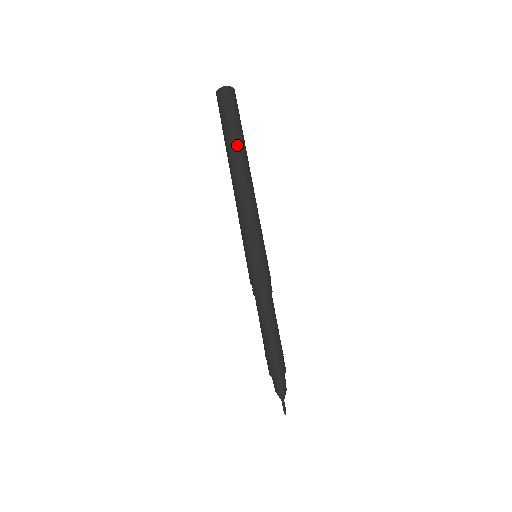
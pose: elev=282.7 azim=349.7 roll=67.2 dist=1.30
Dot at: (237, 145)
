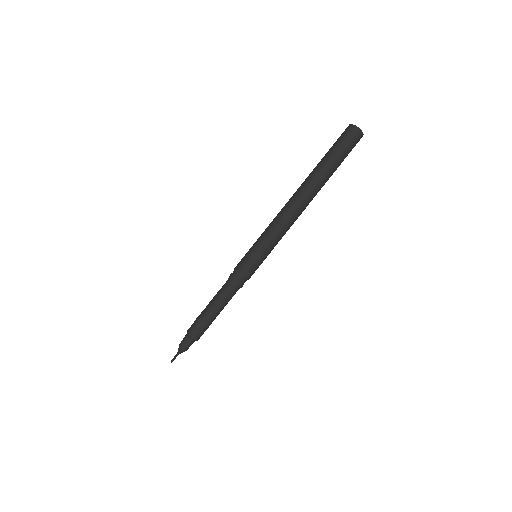
Dot at: (320, 174)
